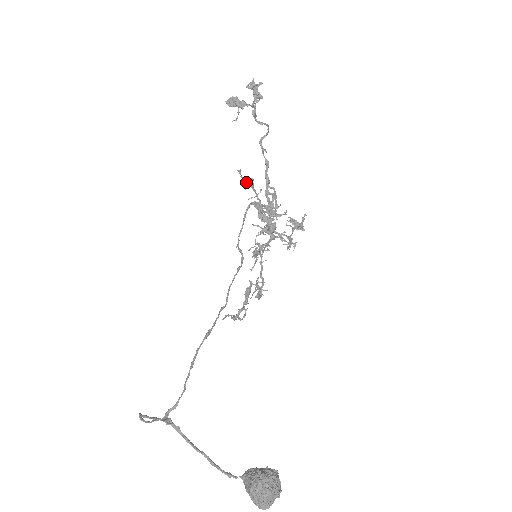
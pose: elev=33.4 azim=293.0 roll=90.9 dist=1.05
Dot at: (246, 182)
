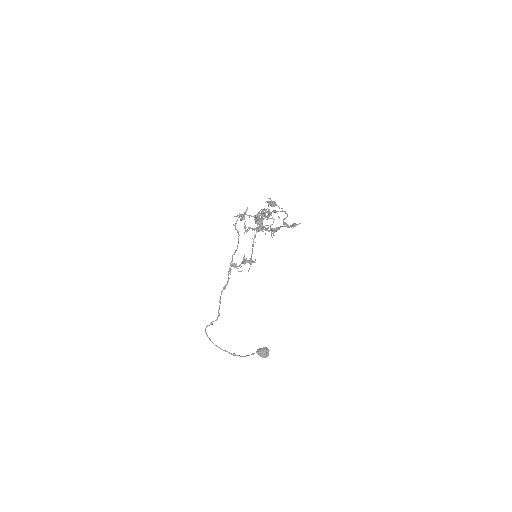
Dot at: (259, 228)
